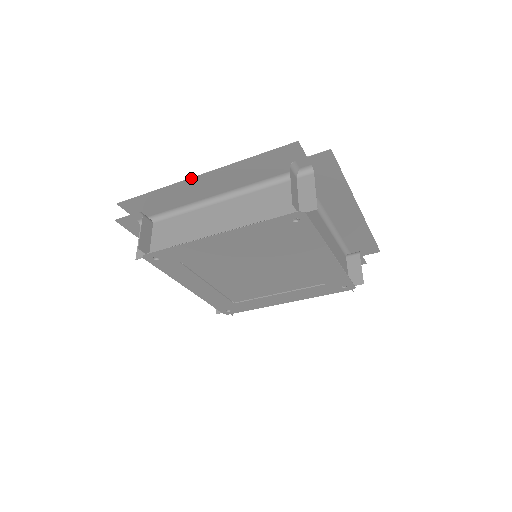
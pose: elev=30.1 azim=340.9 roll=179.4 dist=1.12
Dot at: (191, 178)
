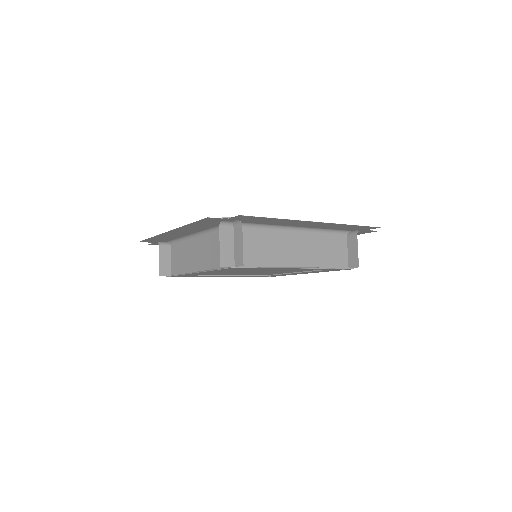
Dot at: (311, 221)
